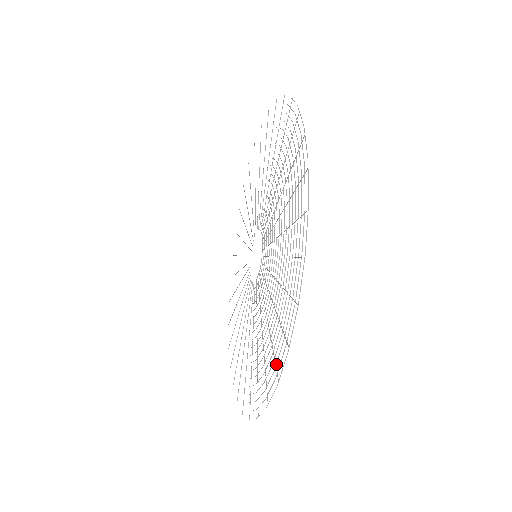
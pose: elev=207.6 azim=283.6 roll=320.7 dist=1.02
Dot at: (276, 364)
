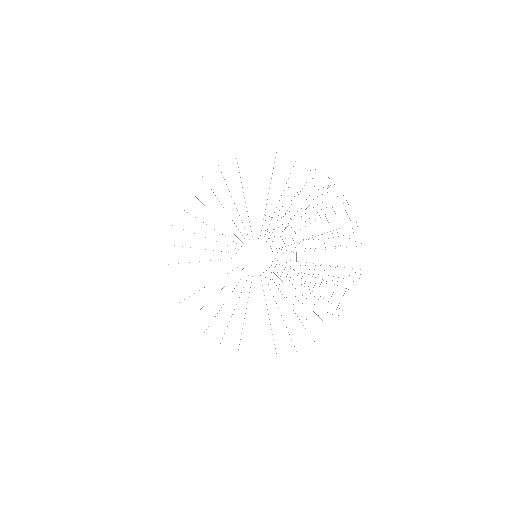
Dot at: occluded
